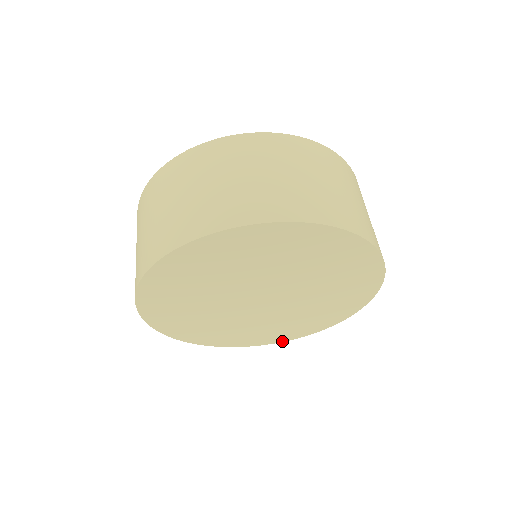
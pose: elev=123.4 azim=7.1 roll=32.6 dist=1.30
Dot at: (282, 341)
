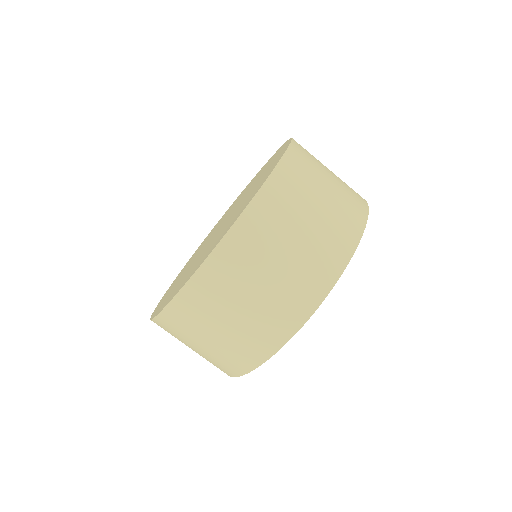
Dot at: occluded
